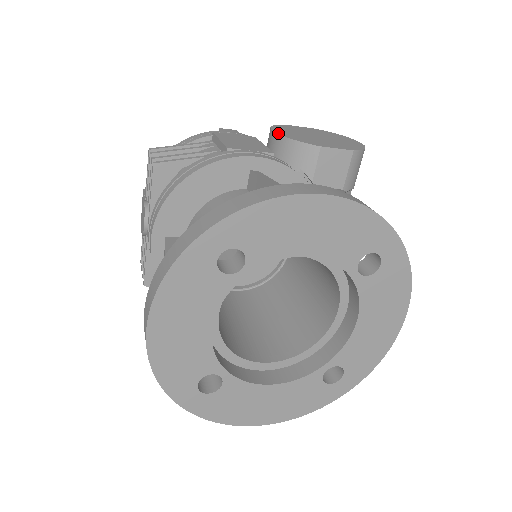
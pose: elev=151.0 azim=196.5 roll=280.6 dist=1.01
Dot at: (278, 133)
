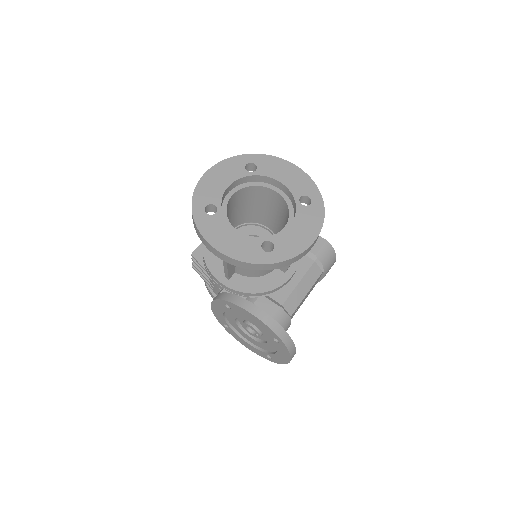
Dot at: occluded
